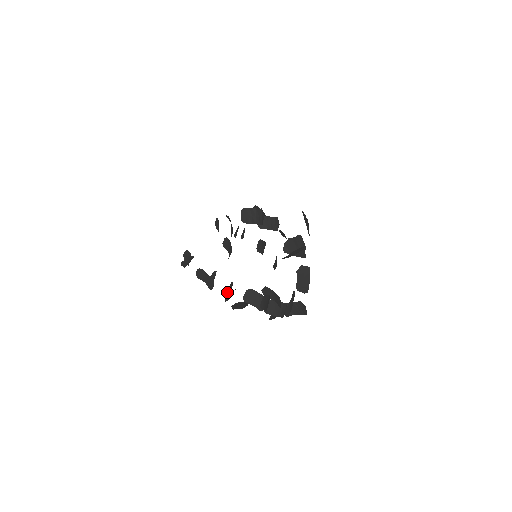
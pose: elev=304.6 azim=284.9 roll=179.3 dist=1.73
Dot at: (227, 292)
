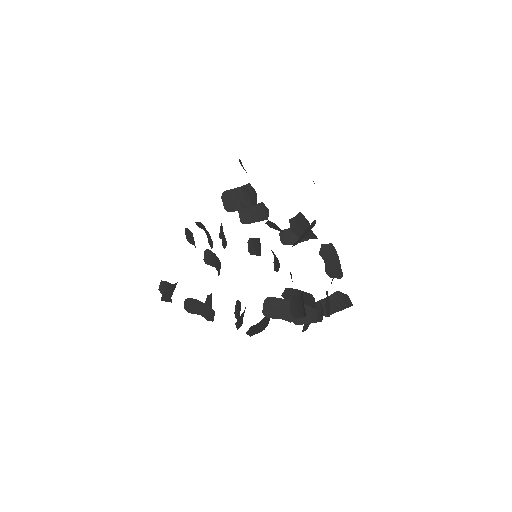
Dot at: (235, 316)
